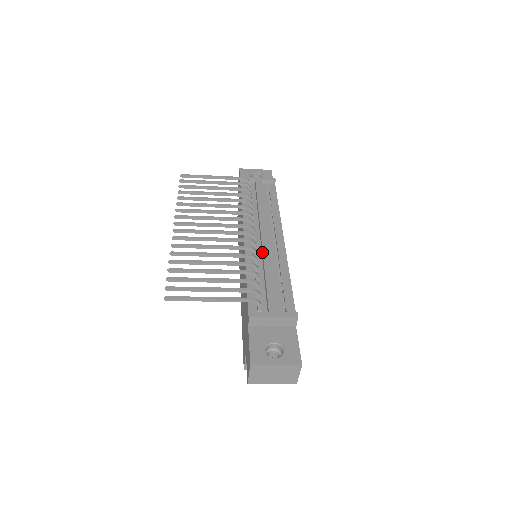
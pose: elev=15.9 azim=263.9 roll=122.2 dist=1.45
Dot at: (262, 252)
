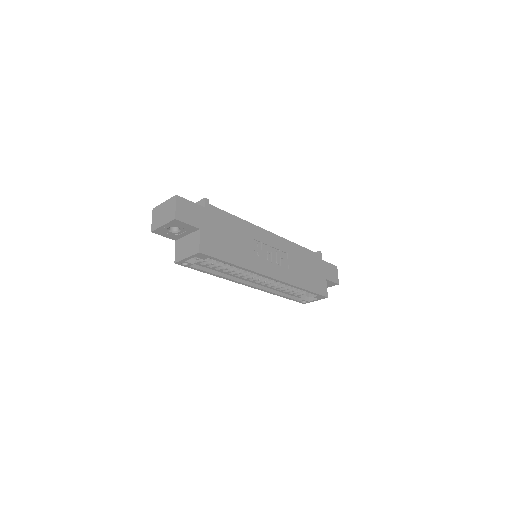
Dot at: occluded
